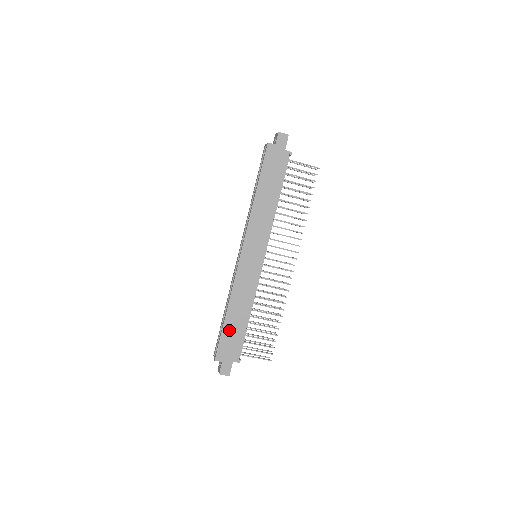
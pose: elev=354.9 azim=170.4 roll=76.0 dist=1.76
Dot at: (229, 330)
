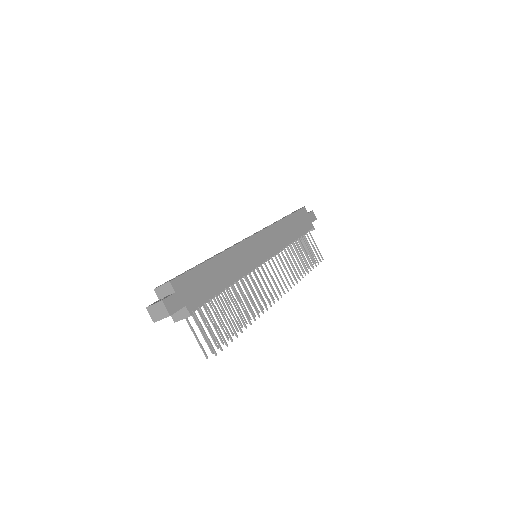
Dot at: (204, 273)
